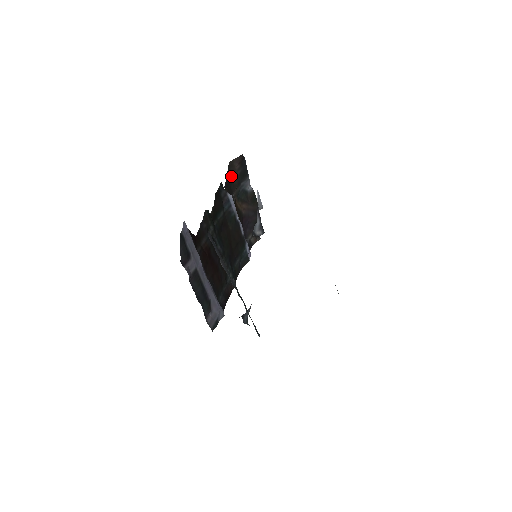
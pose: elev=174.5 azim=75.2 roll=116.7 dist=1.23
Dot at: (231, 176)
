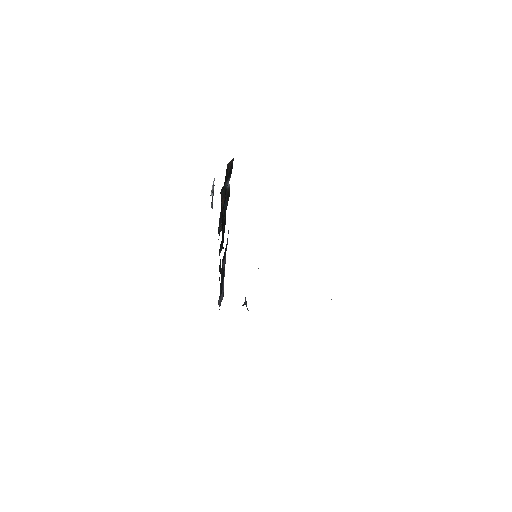
Dot at: (226, 176)
